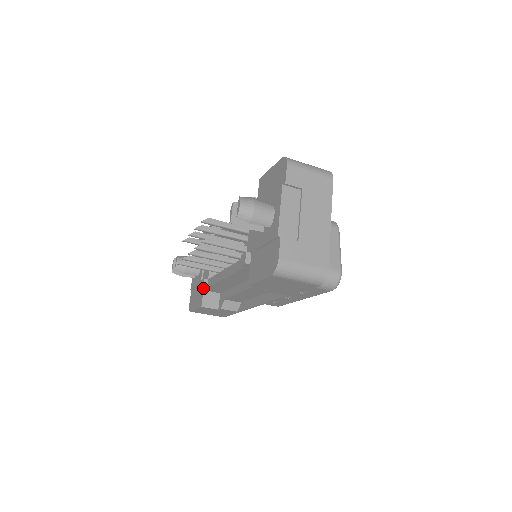
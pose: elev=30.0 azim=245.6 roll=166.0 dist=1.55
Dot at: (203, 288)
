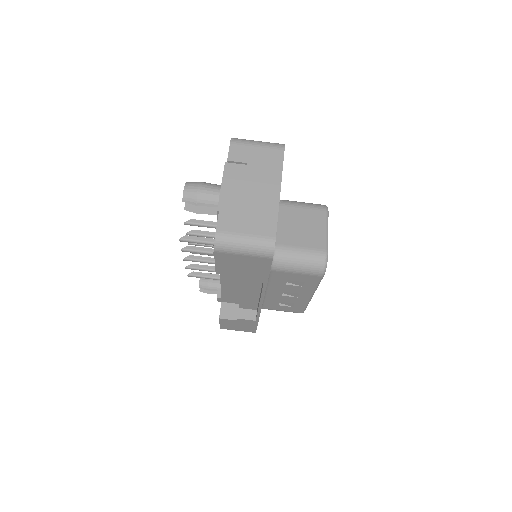
Dot at: (218, 299)
